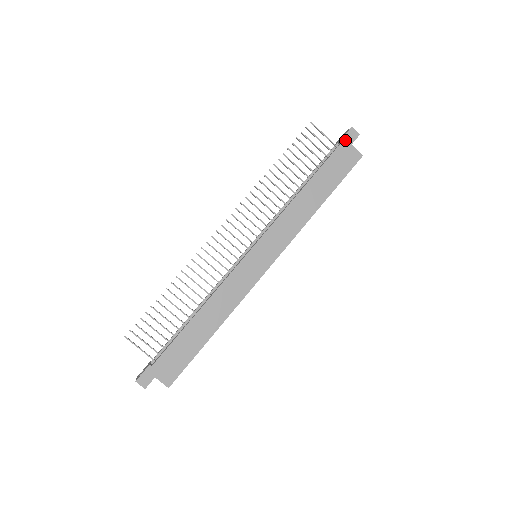
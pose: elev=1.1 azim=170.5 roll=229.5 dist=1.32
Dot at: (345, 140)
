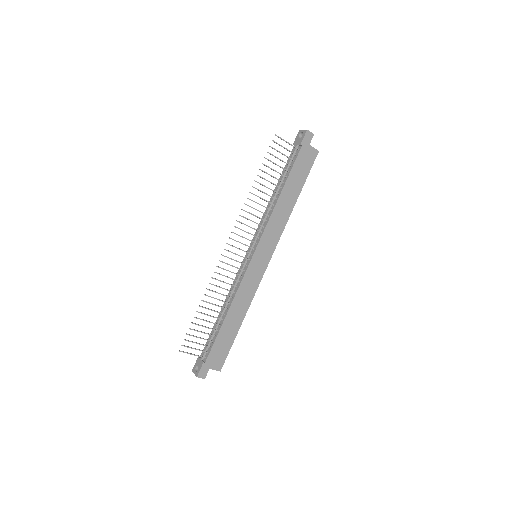
Dot at: (304, 143)
